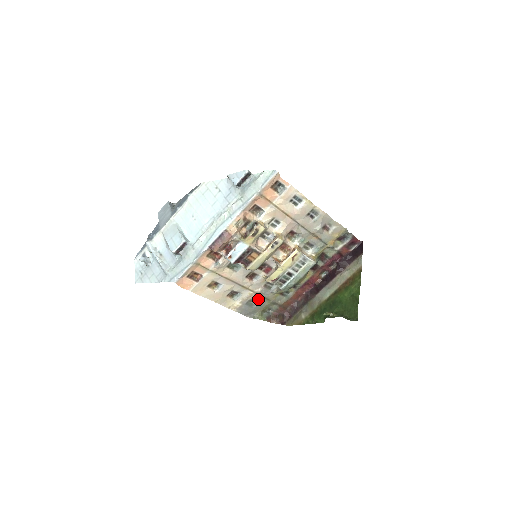
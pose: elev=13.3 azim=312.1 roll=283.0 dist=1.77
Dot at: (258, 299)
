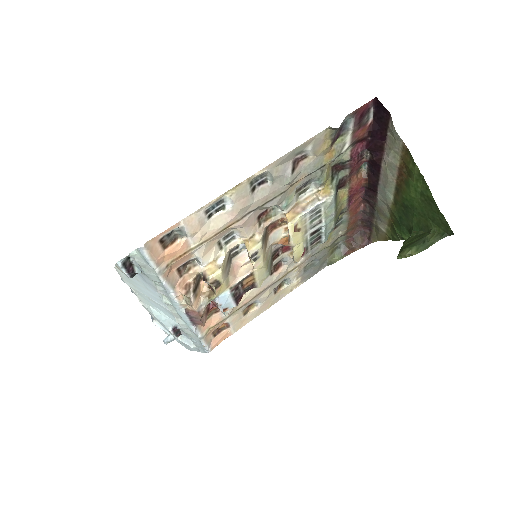
Dot at: (312, 258)
